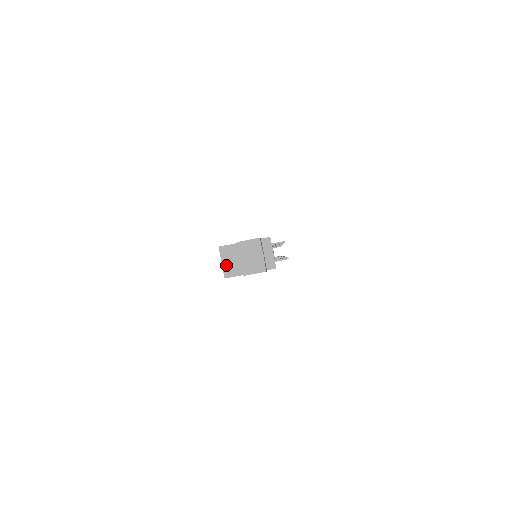
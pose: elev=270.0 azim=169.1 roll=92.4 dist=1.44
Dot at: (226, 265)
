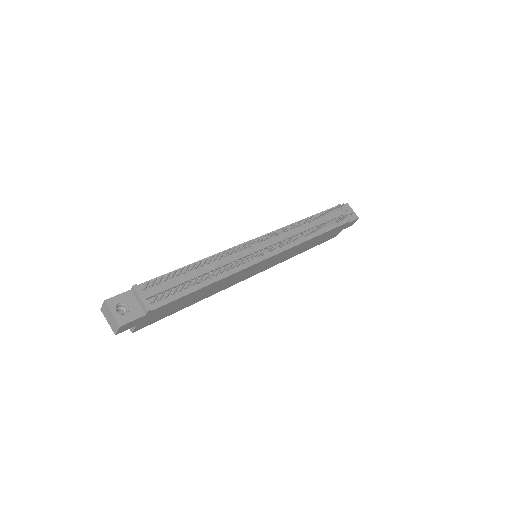
Dot at: occluded
